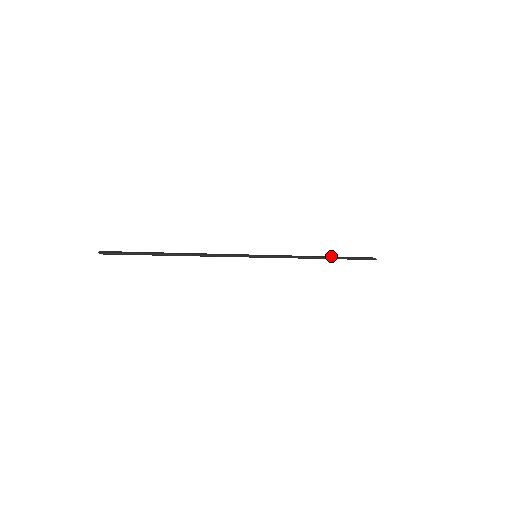
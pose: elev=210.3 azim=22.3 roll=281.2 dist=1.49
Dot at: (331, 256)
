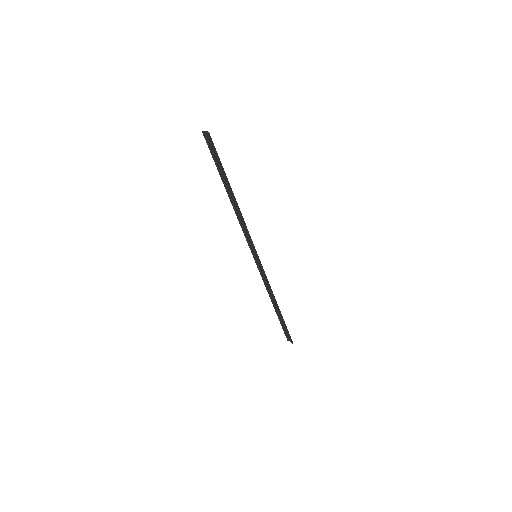
Dot at: (278, 310)
